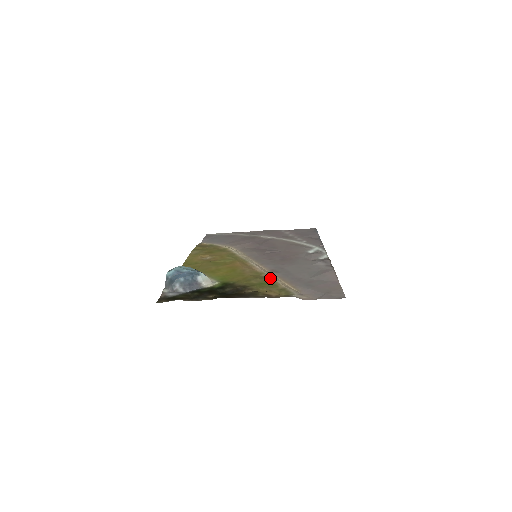
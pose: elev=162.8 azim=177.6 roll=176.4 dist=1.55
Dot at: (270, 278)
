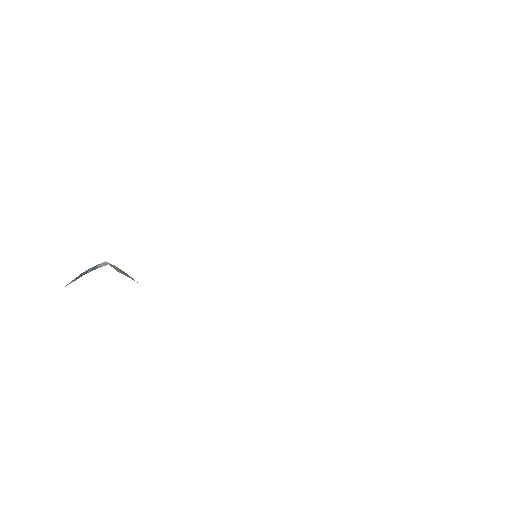
Dot at: occluded
